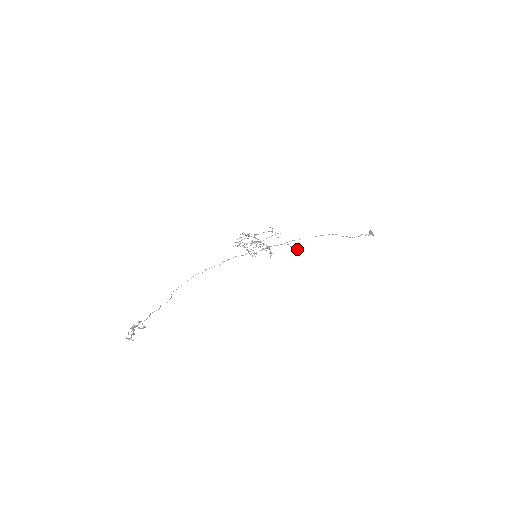
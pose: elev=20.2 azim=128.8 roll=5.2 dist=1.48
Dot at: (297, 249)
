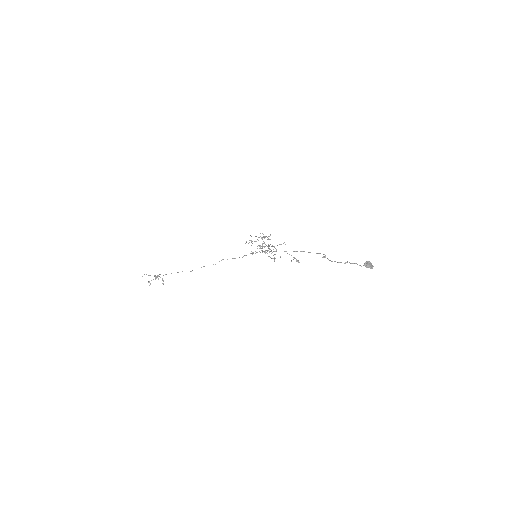
Dot at: (298, 261)
